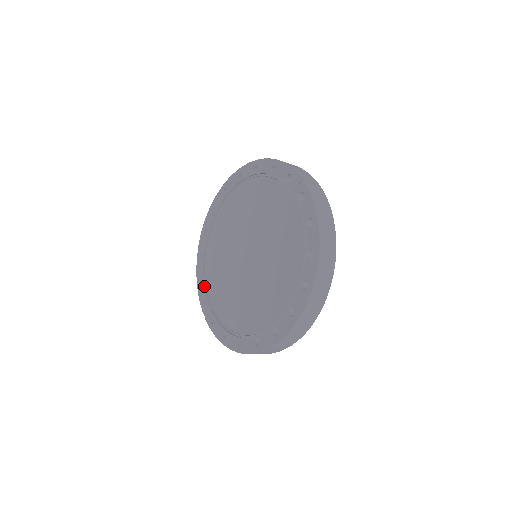
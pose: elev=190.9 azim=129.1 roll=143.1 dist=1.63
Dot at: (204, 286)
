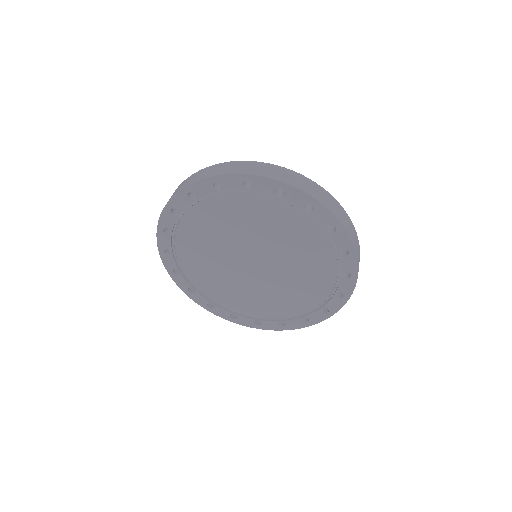
Dot at: (201, 296)
